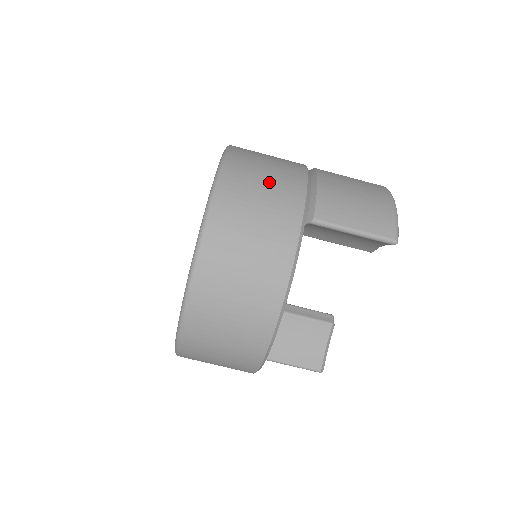
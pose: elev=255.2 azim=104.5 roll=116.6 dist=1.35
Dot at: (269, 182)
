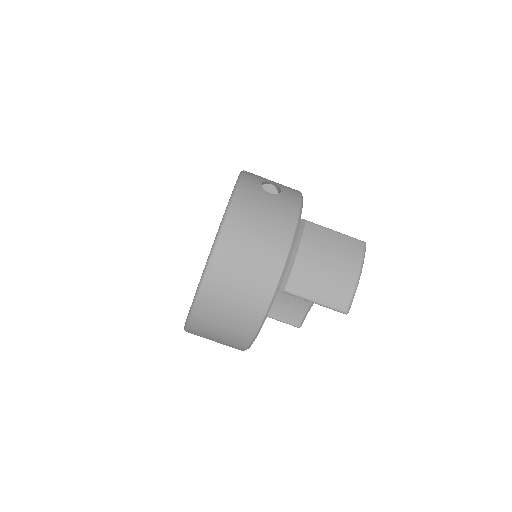
Dot at: (256, 253)
